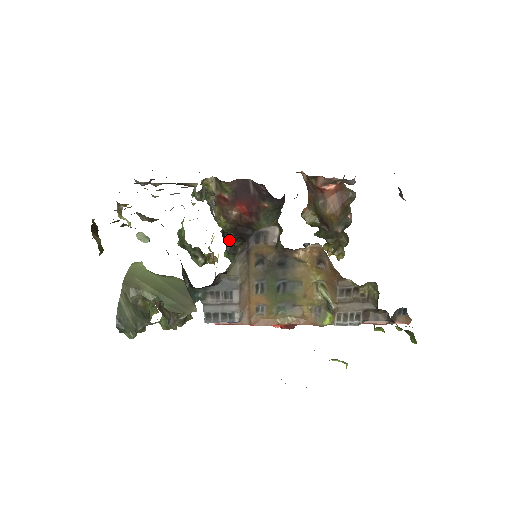
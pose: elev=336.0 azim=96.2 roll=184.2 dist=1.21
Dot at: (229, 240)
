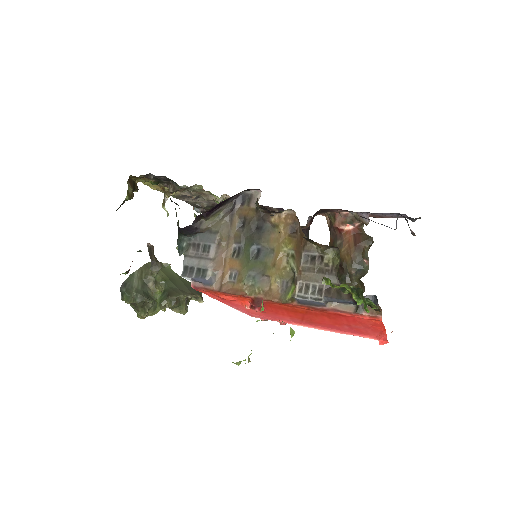
Dot at: occluded
